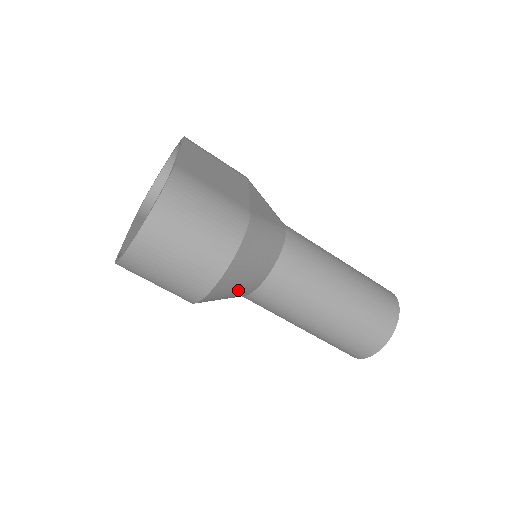
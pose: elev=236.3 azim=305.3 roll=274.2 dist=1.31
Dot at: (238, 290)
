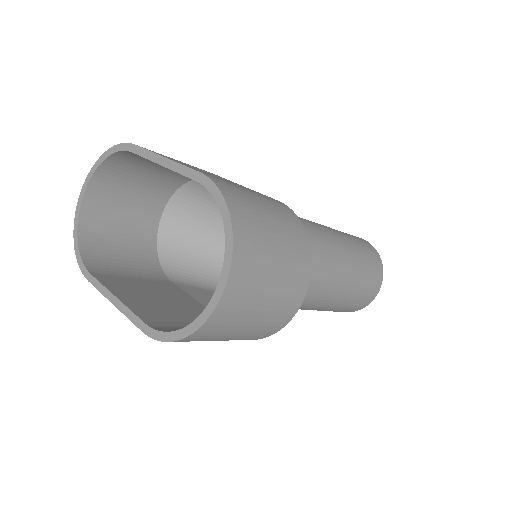
Dot at: occluded
